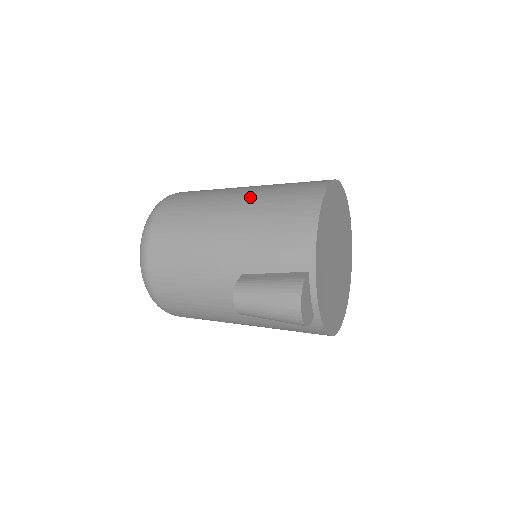
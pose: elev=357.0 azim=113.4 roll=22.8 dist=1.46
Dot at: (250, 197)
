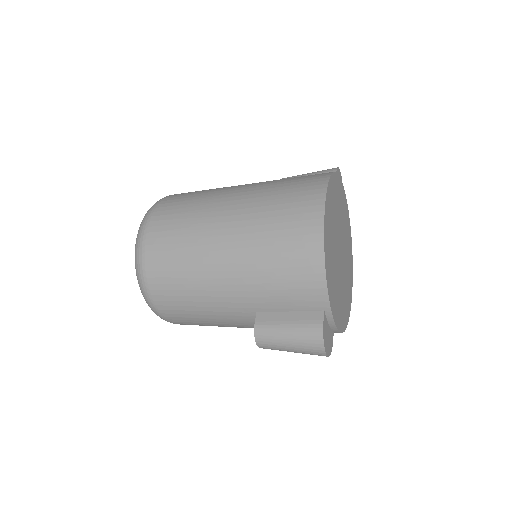
Dot at: (241, 229)
